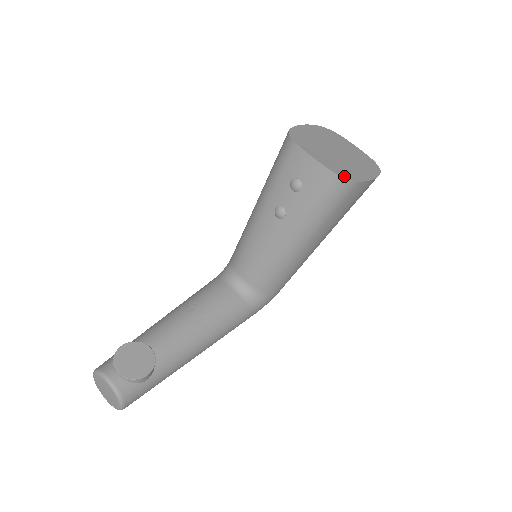
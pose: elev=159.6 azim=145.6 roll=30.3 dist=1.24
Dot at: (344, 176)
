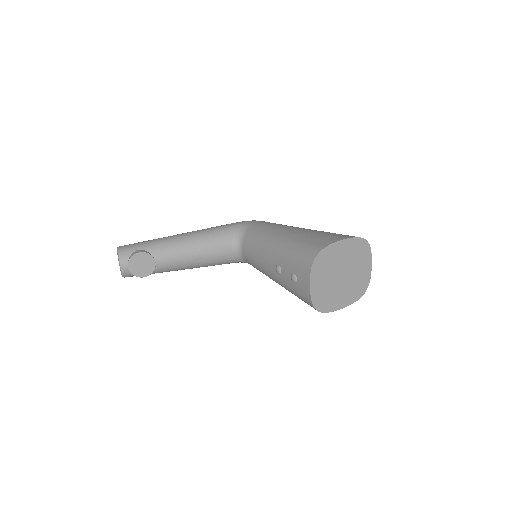
Dot at: (317, 308)
